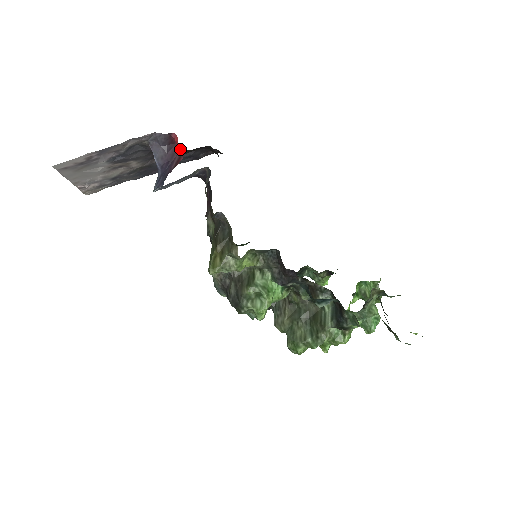
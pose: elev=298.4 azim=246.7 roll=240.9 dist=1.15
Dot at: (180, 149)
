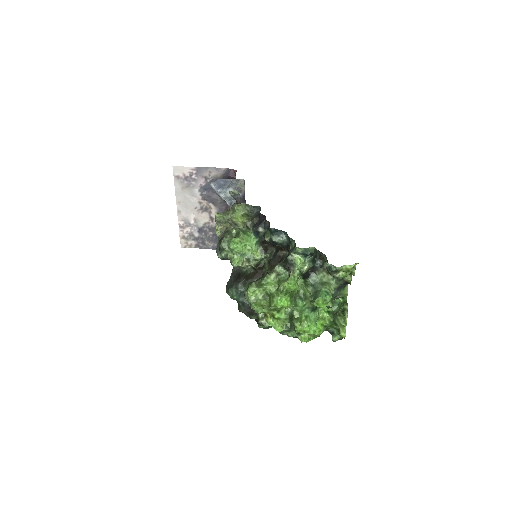
Dot at: (235, 174)
